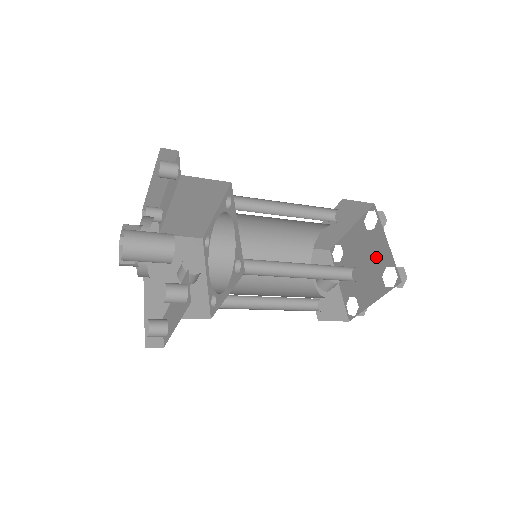
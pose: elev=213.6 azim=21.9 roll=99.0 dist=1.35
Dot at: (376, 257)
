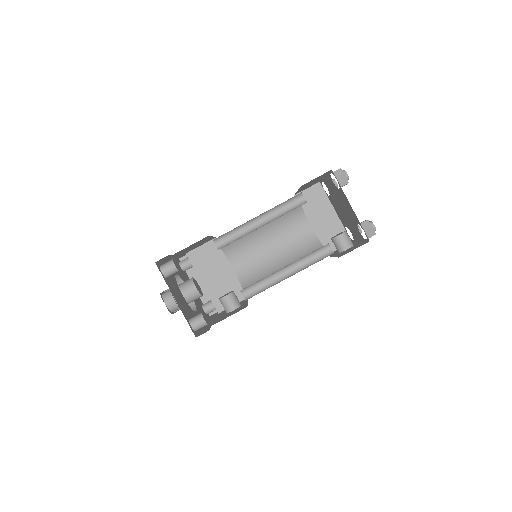
Dot at: (334, 191)
